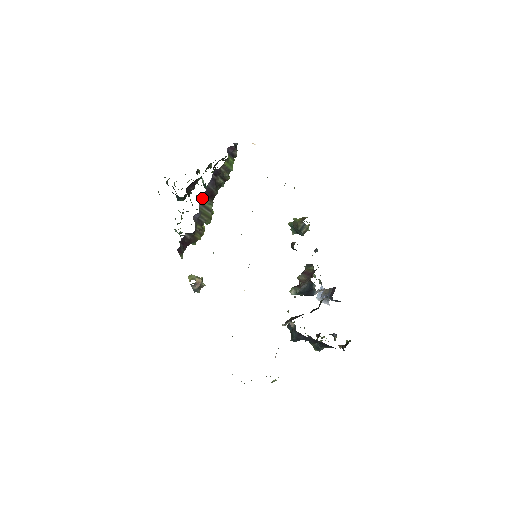
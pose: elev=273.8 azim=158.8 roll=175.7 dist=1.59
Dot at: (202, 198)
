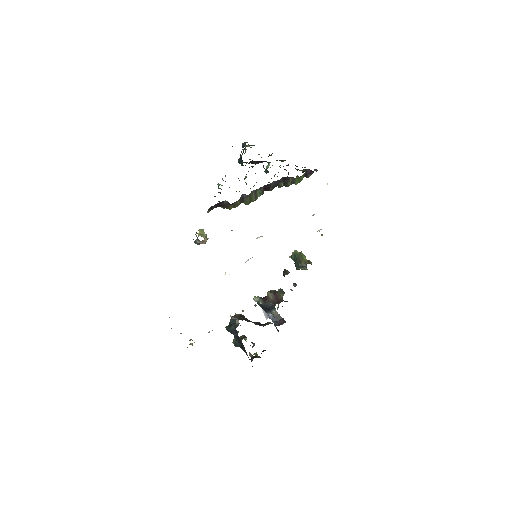
Dot at: (260, 187)
